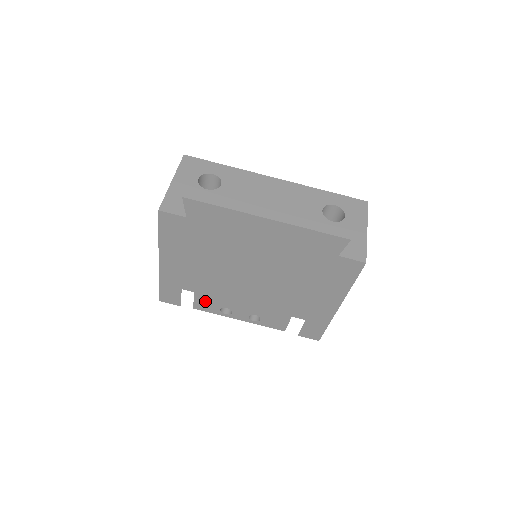
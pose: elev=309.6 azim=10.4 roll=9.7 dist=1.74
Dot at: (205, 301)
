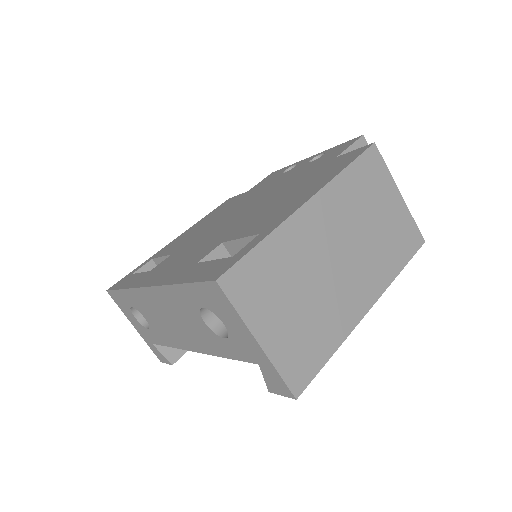
Dot at: occluded
